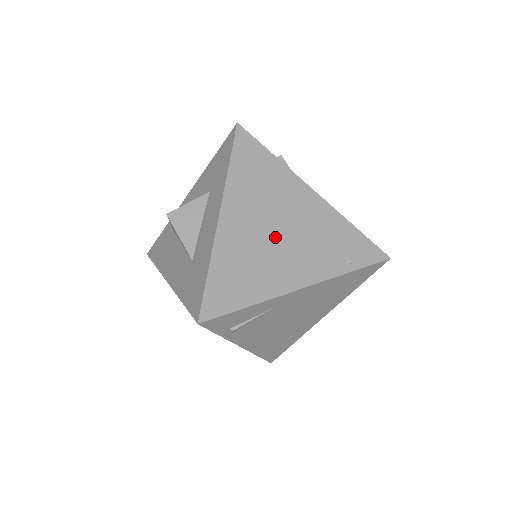
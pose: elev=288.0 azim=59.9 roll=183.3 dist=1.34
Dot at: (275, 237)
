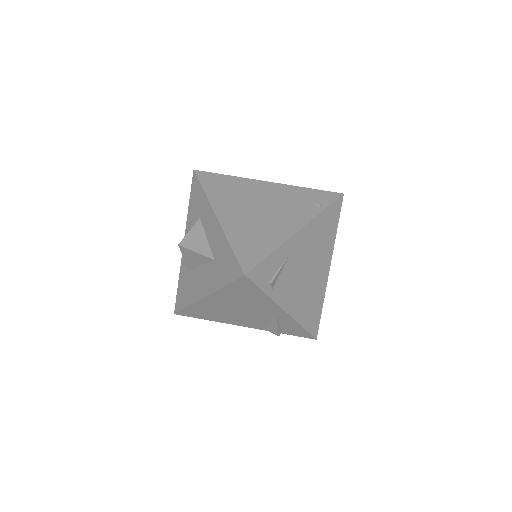
Dot at: (261, 212)
